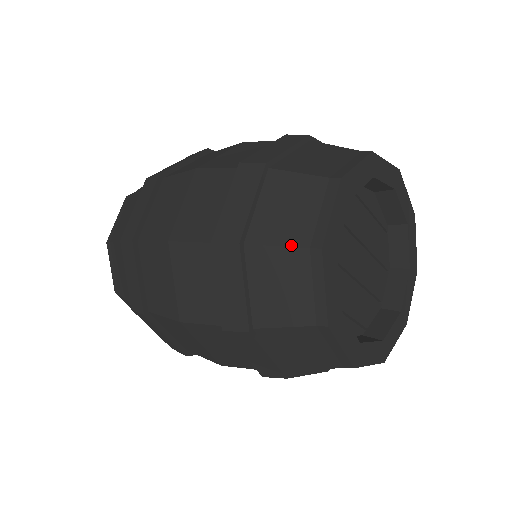
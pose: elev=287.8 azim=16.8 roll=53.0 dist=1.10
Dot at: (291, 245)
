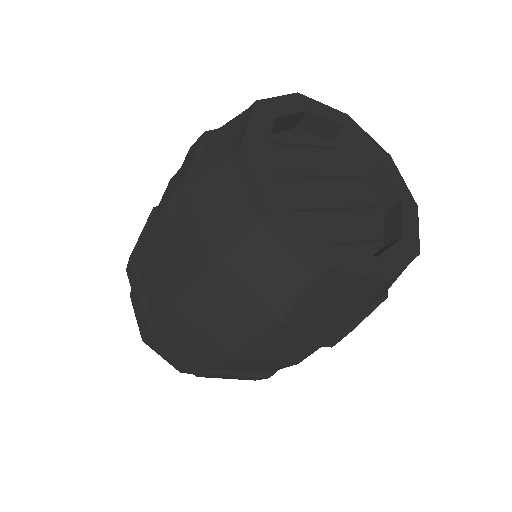
Dot at: (246, 230)
